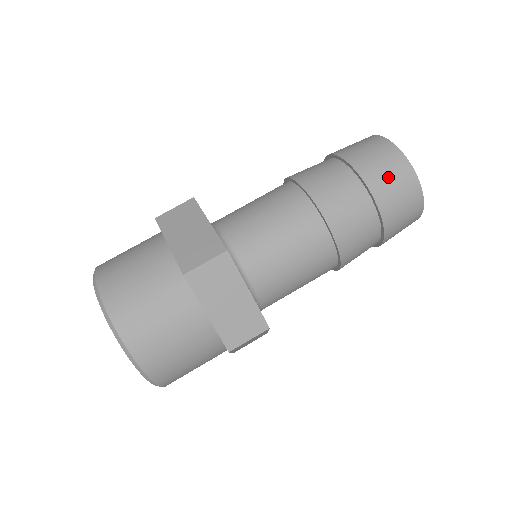
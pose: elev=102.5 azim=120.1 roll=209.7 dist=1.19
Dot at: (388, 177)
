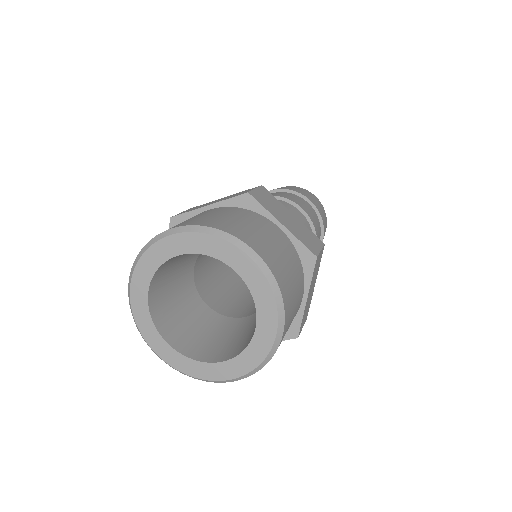
Dot at: (299, 190)
